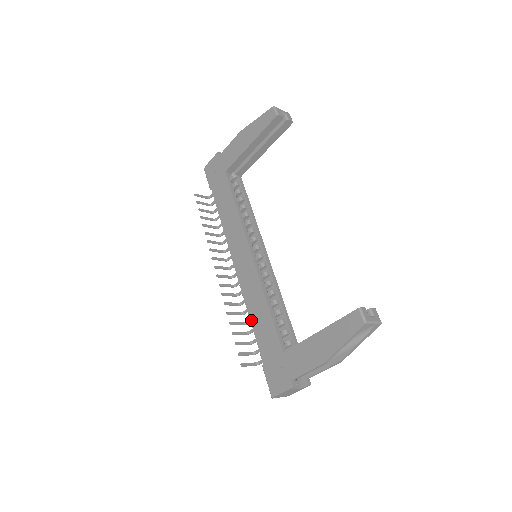
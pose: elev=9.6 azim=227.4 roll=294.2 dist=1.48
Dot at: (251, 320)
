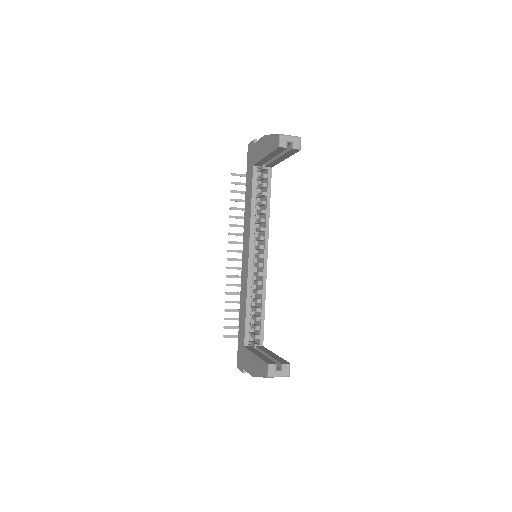
Dot at: (240, 306)
